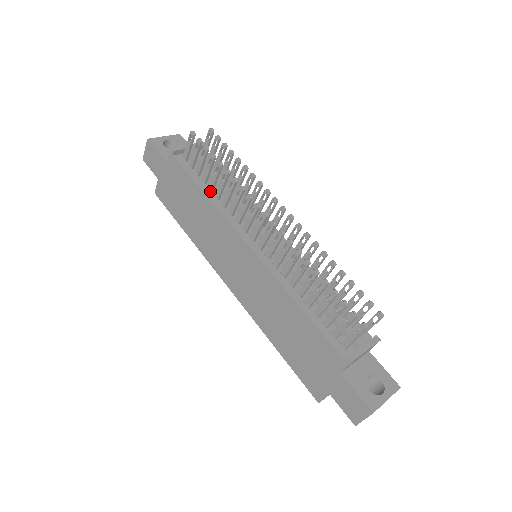
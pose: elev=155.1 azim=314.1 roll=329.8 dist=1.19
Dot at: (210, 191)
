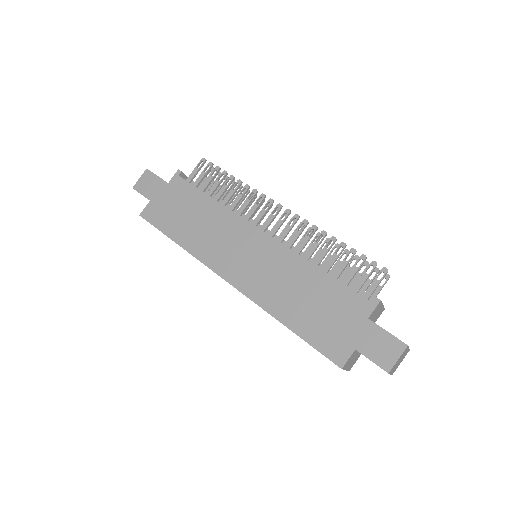
Dot at: occluded
